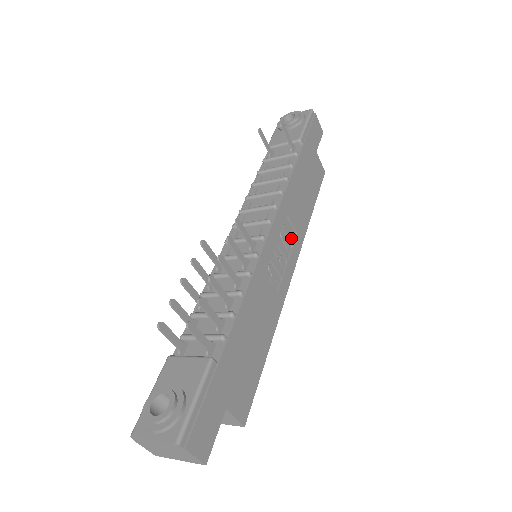
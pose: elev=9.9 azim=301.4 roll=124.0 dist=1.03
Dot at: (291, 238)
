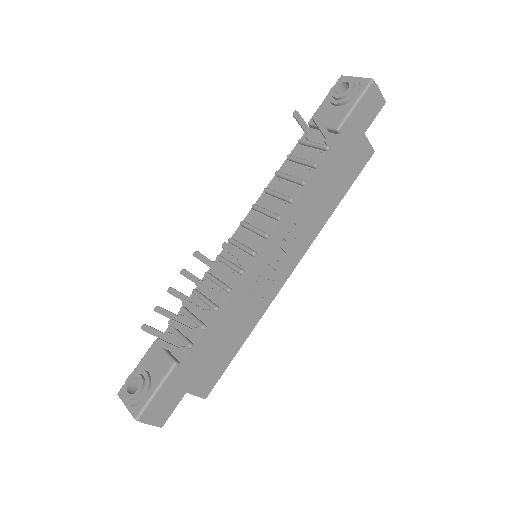
Dot at: (295, 243)
